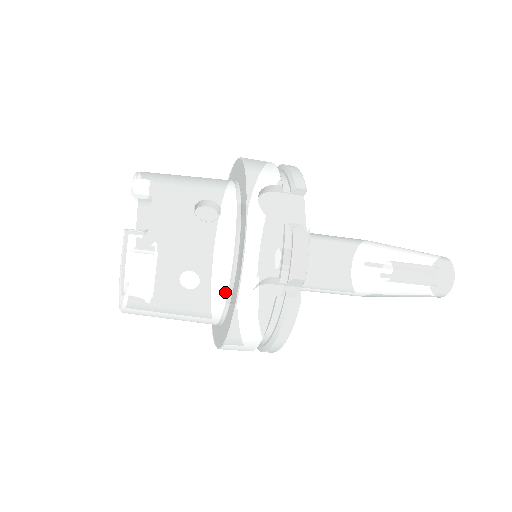
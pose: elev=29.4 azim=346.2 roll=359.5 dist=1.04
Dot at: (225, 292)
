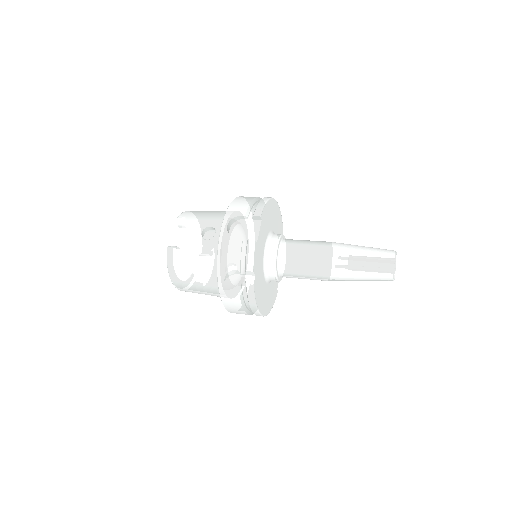
Dot at: occluded
